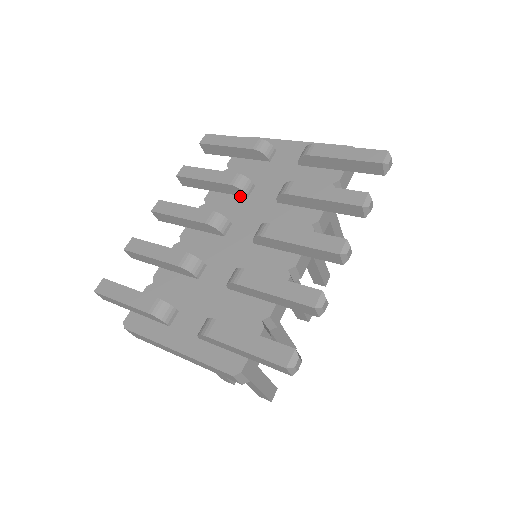
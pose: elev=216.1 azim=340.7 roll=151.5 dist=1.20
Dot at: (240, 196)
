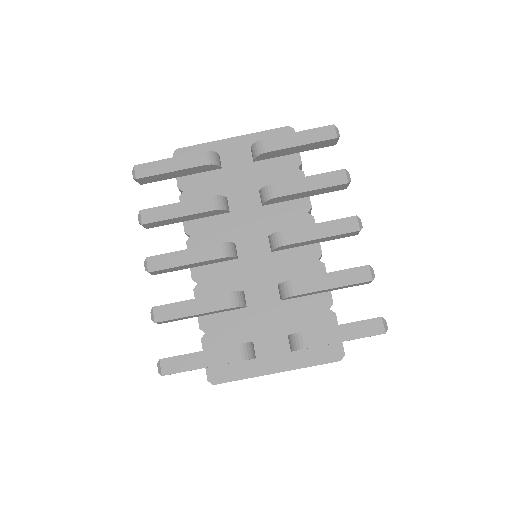
Dot at: (221, 214)
